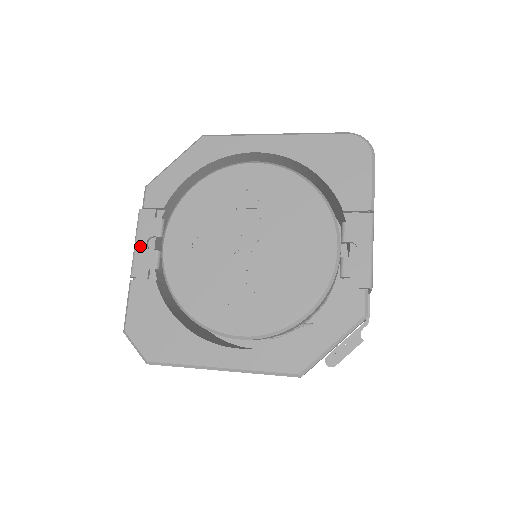
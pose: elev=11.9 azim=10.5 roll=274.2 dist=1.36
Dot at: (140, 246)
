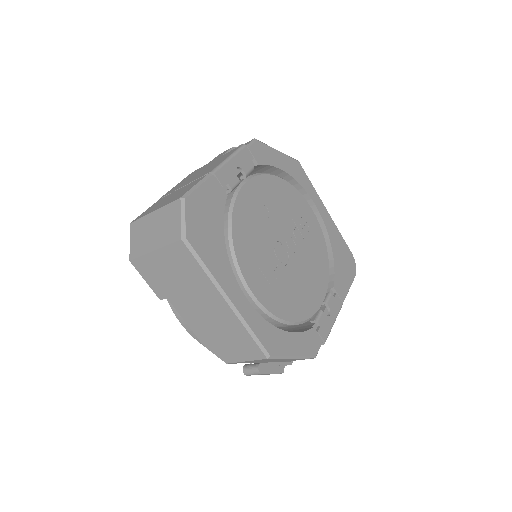
Dot at: (232, 164)
